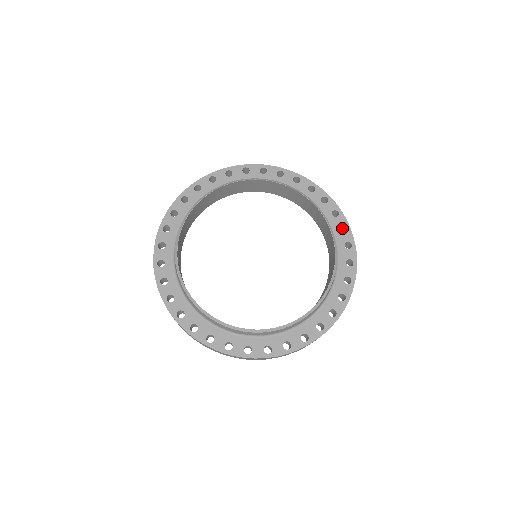
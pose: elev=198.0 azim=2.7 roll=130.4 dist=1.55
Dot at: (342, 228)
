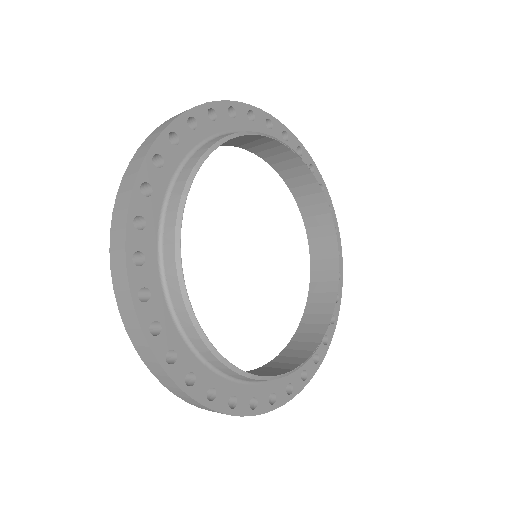
Dot at: occluded
